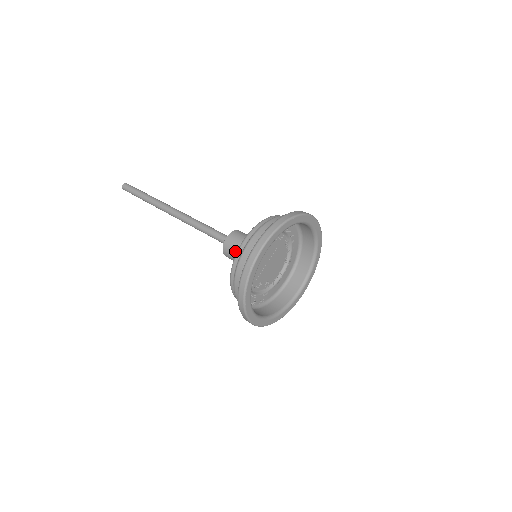
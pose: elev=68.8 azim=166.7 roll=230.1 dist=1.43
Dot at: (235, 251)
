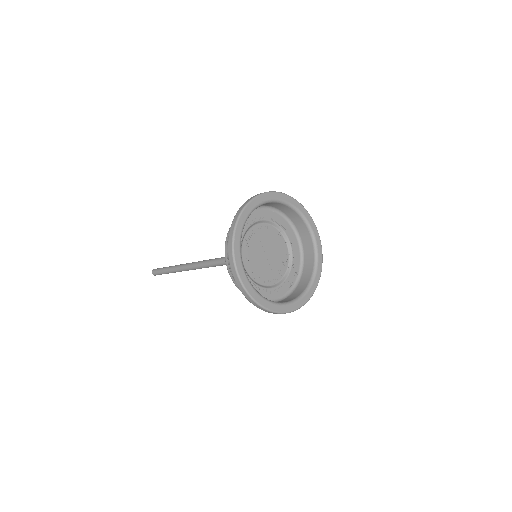
Dot at: occluded
